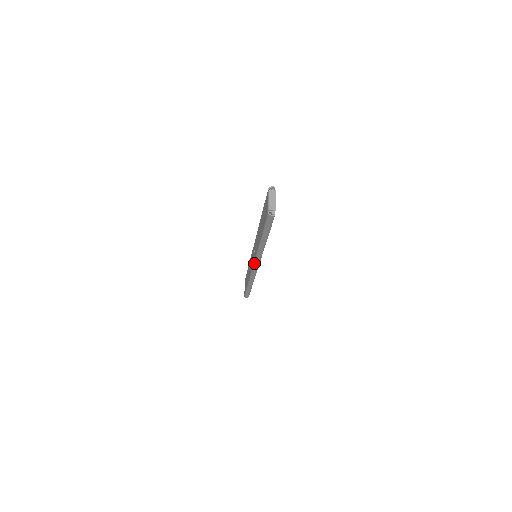
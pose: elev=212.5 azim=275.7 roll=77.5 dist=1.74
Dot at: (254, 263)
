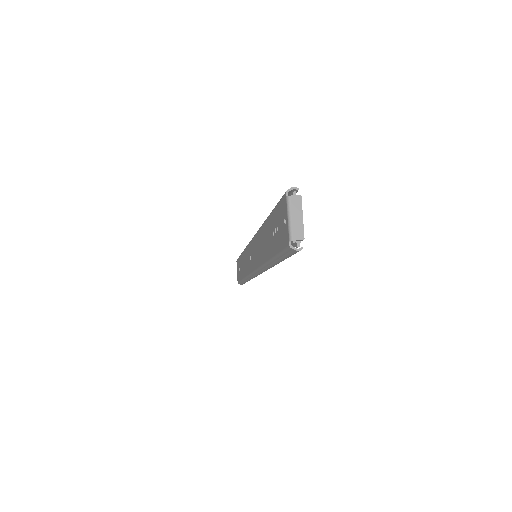
Dot at: (255, 271)
